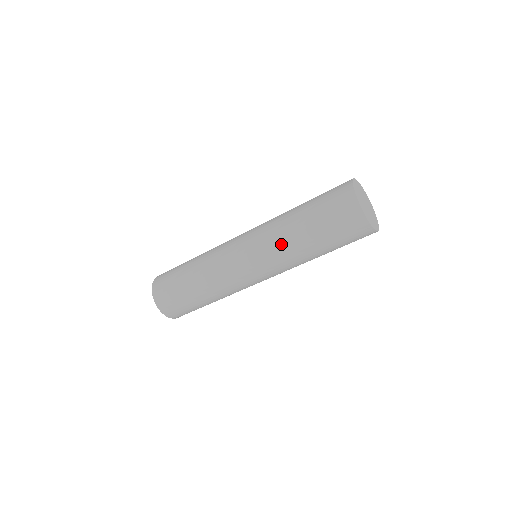
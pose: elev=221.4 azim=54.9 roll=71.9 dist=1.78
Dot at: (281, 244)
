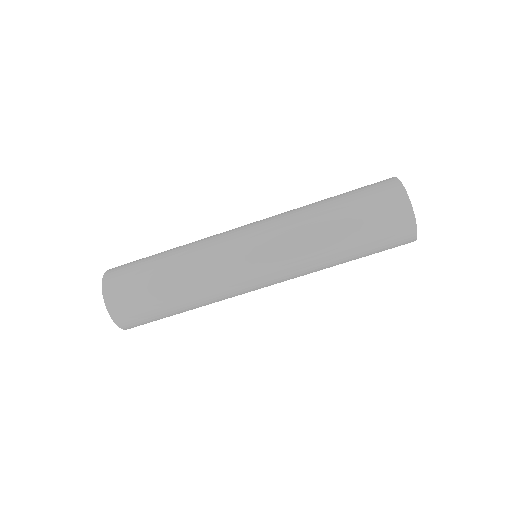
Dot at: (311, 259)
